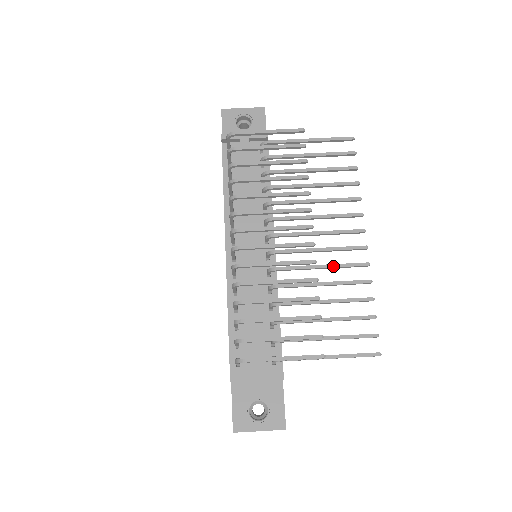
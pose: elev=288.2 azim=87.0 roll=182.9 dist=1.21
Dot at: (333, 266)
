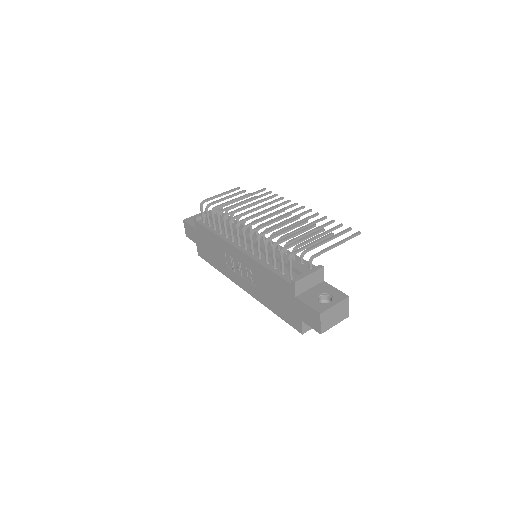
Dot at: (302, 220)
